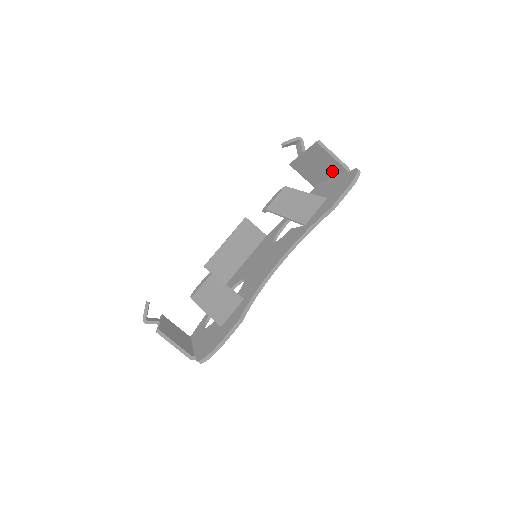
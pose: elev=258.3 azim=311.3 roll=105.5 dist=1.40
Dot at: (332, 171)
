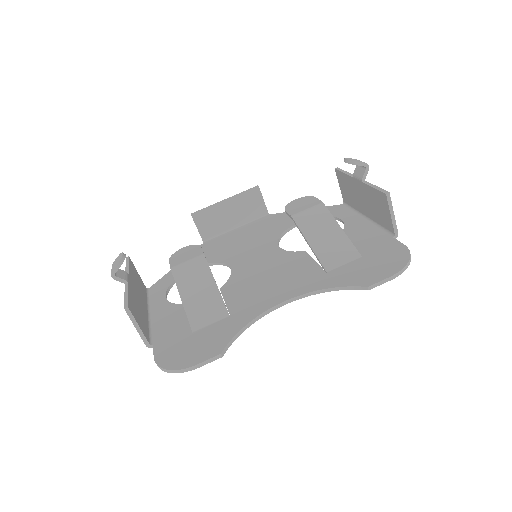
Dot at: (378, 219)
